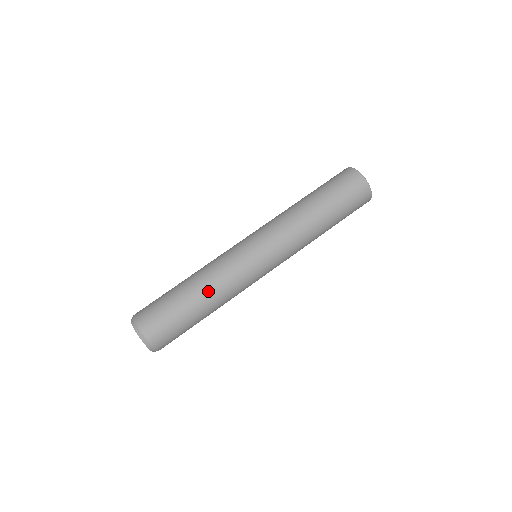
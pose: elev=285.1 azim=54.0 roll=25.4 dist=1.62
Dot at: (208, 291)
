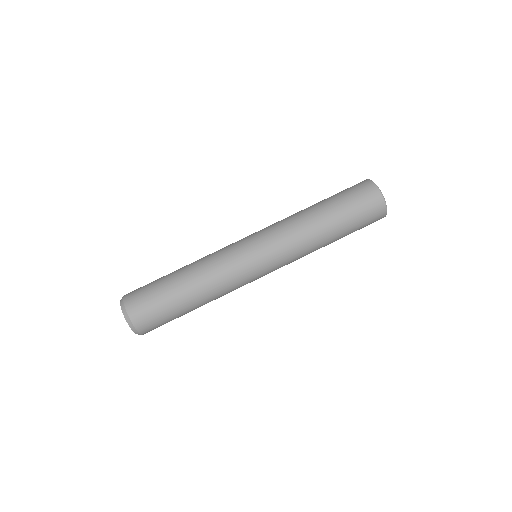
Dot at: (206, 296)
